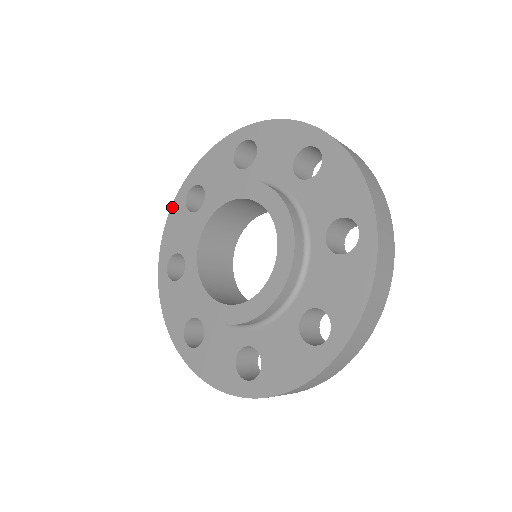
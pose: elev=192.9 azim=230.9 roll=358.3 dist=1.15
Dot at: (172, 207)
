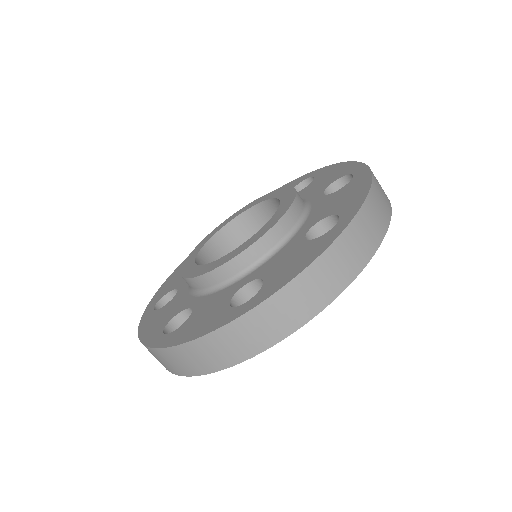
Dot at: (171, 274)
